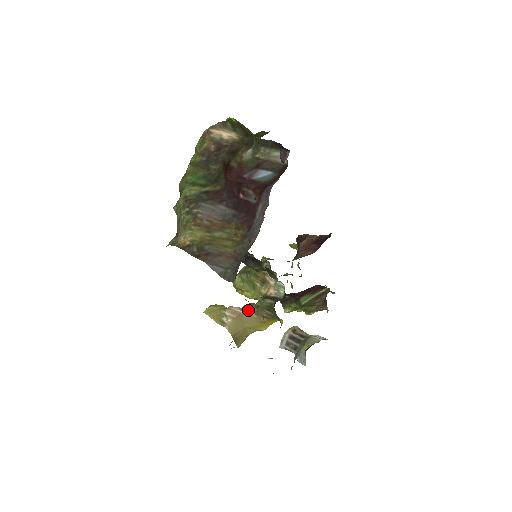
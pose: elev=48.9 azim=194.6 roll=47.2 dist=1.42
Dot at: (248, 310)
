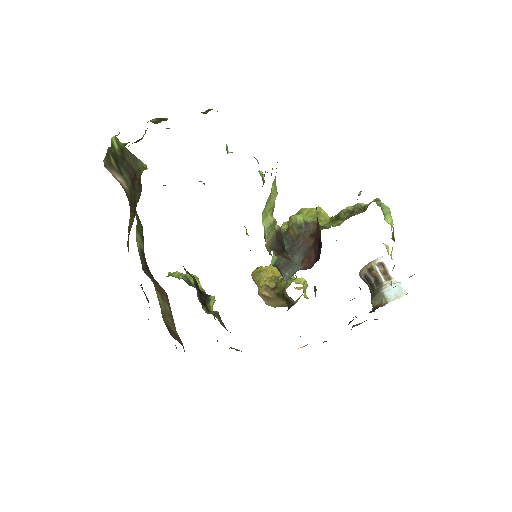
Dot at: (276, 297)
